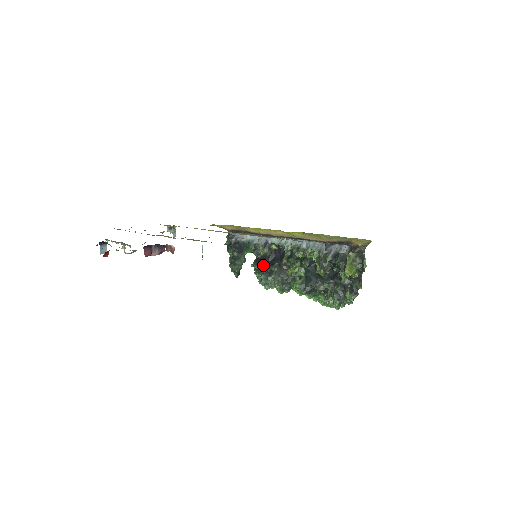
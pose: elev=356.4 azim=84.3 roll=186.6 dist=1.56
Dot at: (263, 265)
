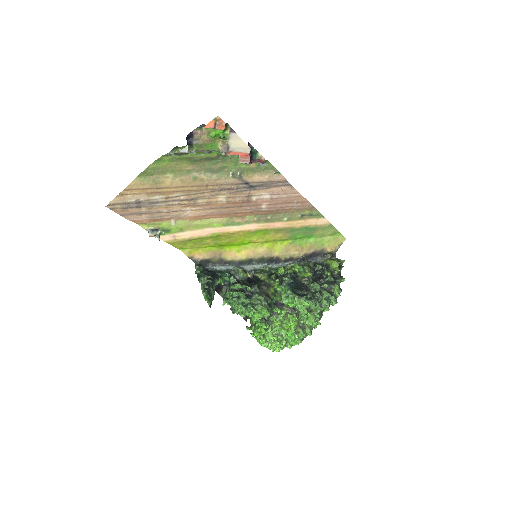
Dot at: (246, 284)
